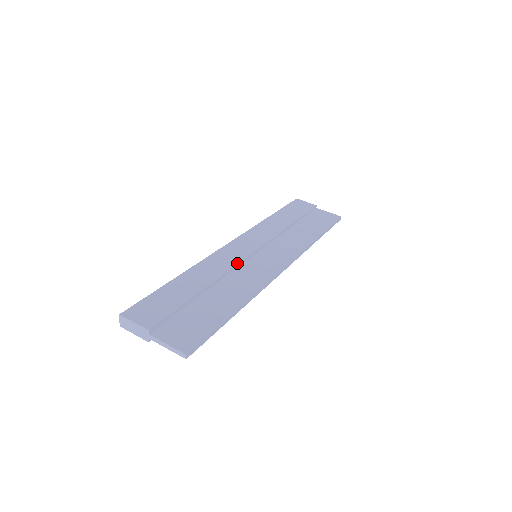
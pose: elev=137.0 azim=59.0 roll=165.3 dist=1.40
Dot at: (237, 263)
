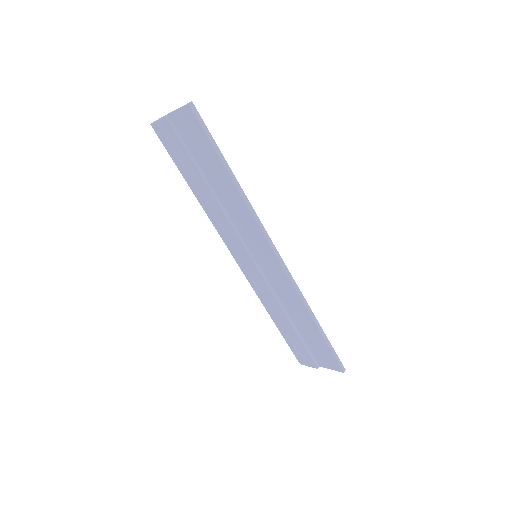
Dot at: occluded
